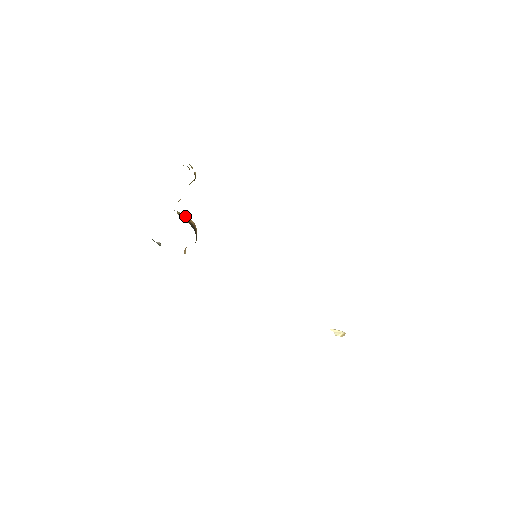
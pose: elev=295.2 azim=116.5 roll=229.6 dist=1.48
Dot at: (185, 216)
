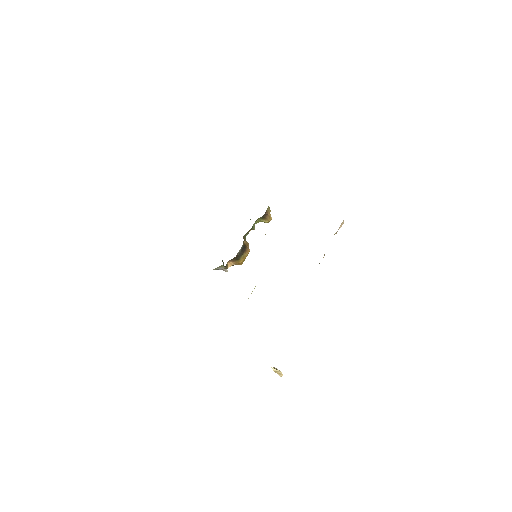
Dot at: (247, 242)
